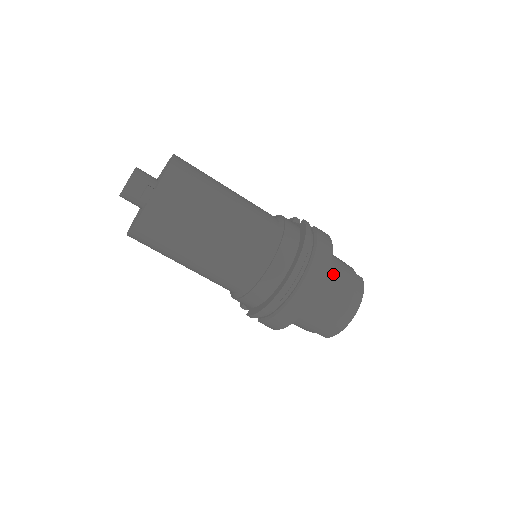
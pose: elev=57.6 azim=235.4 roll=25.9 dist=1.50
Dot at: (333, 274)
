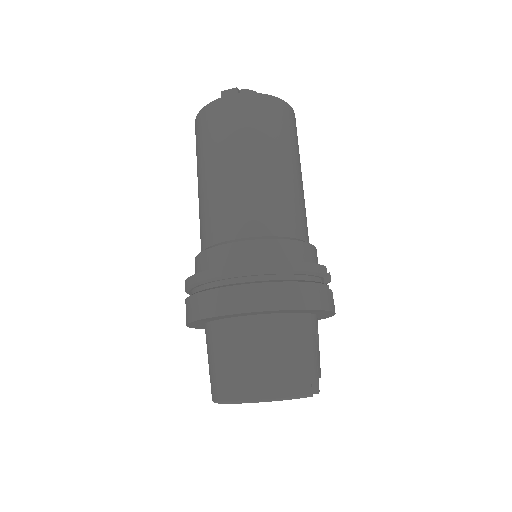
Dot at: (283, 334)
